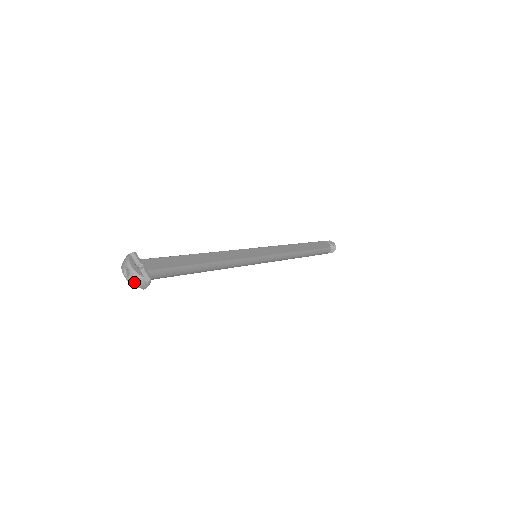
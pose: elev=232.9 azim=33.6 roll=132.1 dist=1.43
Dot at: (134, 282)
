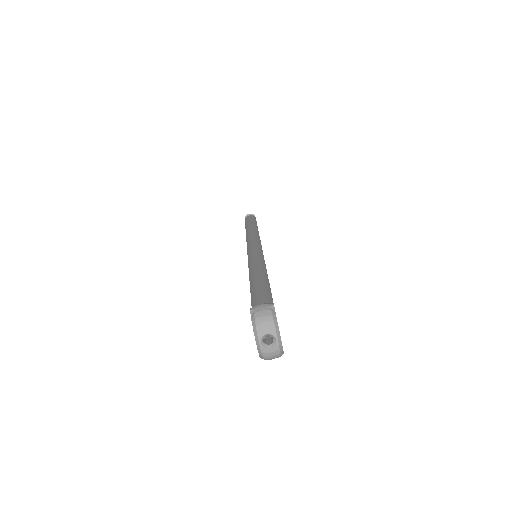
Dot at: (270, 356)
